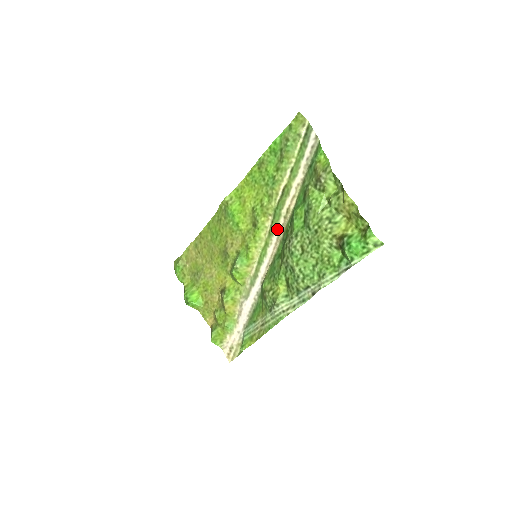
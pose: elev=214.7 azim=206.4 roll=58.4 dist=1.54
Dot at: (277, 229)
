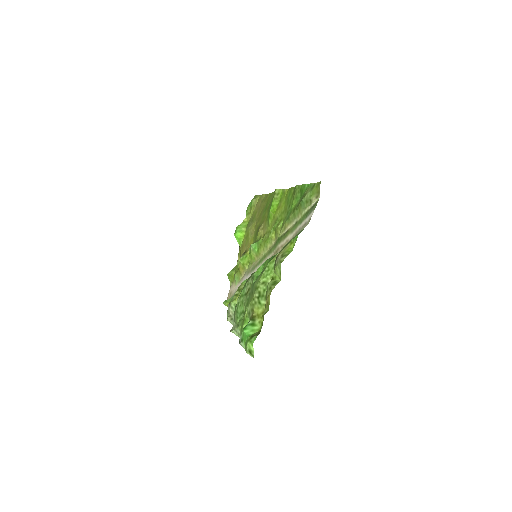
Dot at: (271, 254)
